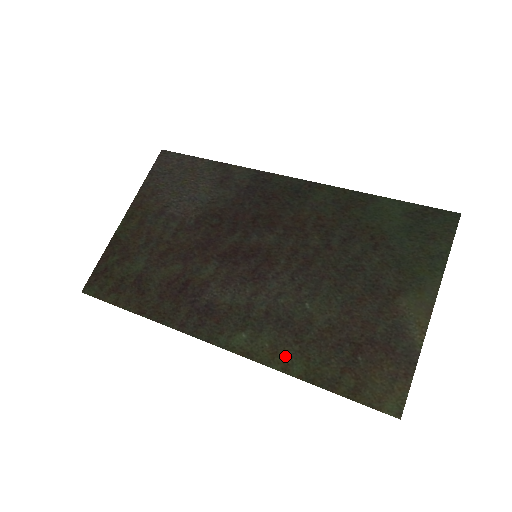
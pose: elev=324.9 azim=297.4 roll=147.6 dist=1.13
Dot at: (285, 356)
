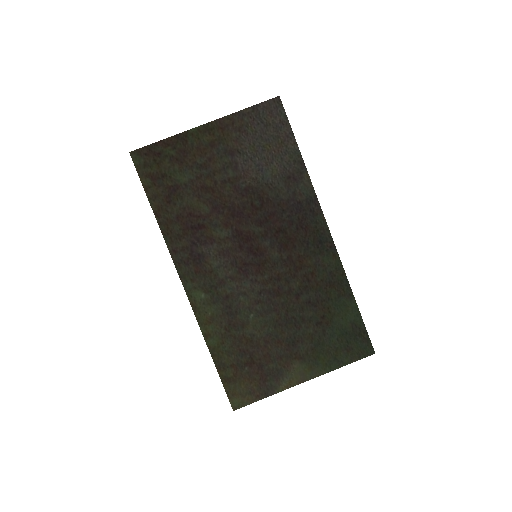
Dot at: (213, 329)
